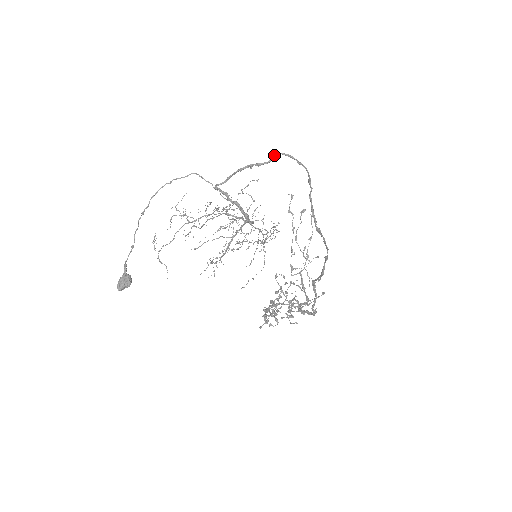
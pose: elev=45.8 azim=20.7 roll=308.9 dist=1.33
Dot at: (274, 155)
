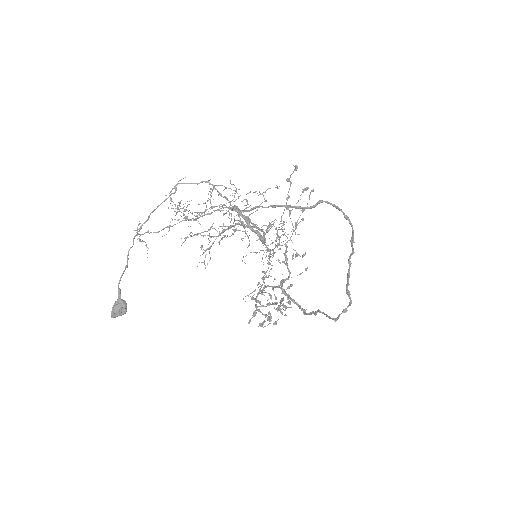
Dot at: occluded
